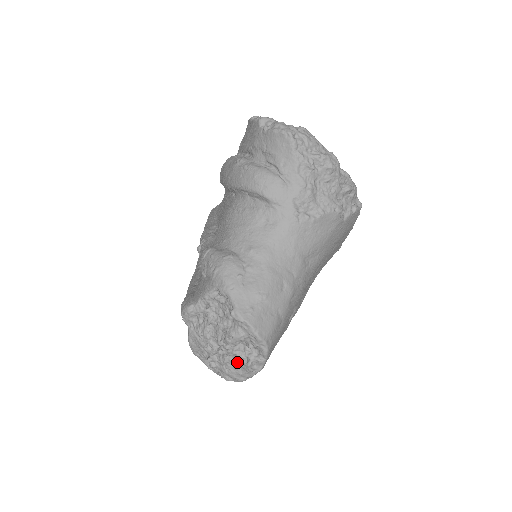
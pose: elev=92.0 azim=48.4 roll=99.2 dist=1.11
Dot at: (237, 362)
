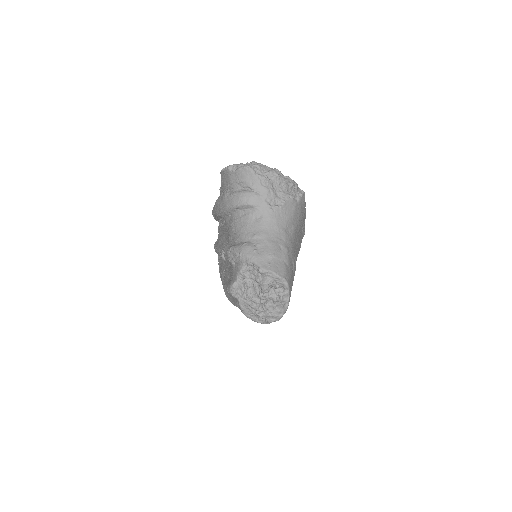
Dot at: (274, 304)
